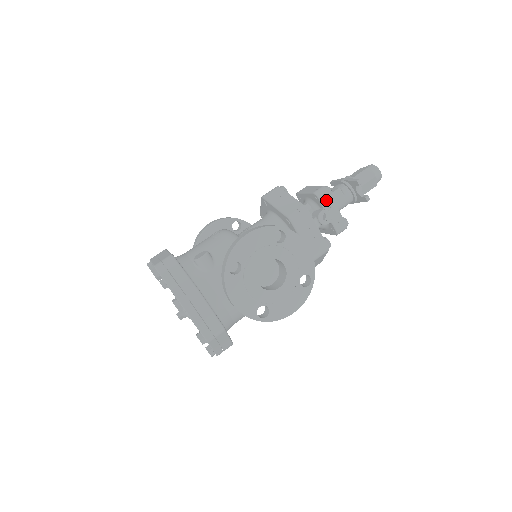
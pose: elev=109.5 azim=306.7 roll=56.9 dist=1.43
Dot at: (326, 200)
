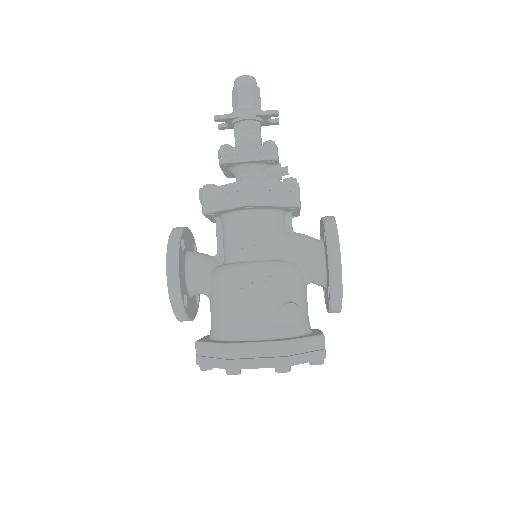
Dot at: occluded
